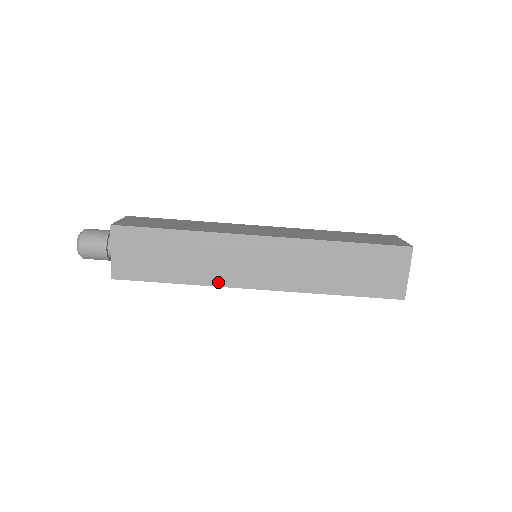
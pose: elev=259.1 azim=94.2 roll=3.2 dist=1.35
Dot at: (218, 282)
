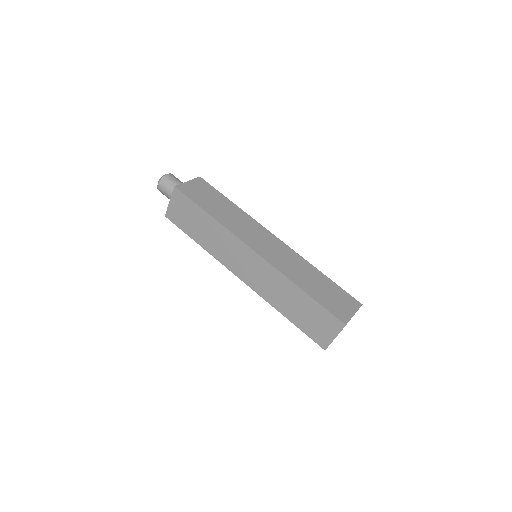
Dot at: (234, 231)
